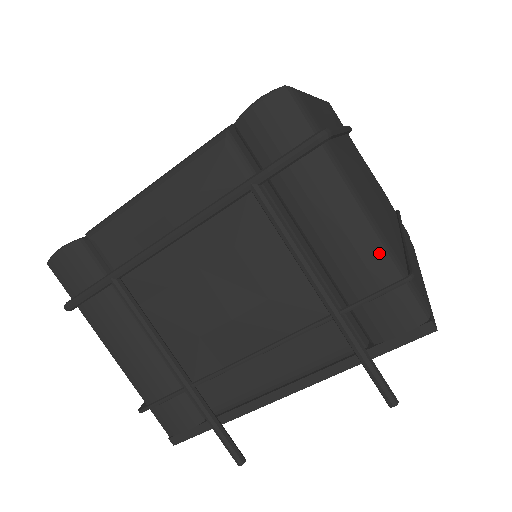
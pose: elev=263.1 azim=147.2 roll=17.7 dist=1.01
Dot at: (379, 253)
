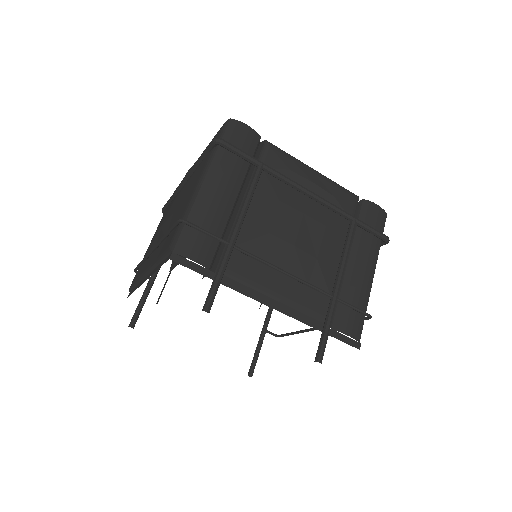
Dot at: (367, 296)
